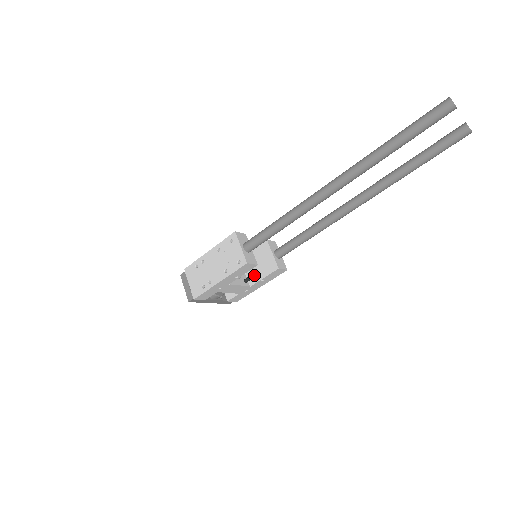
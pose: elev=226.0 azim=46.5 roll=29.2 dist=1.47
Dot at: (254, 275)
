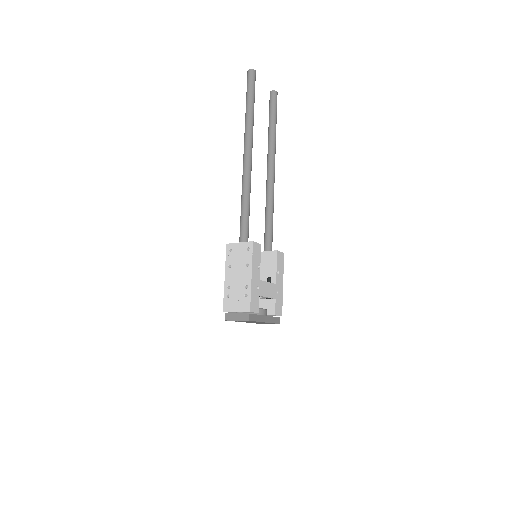
Dot at: (270, 276)
